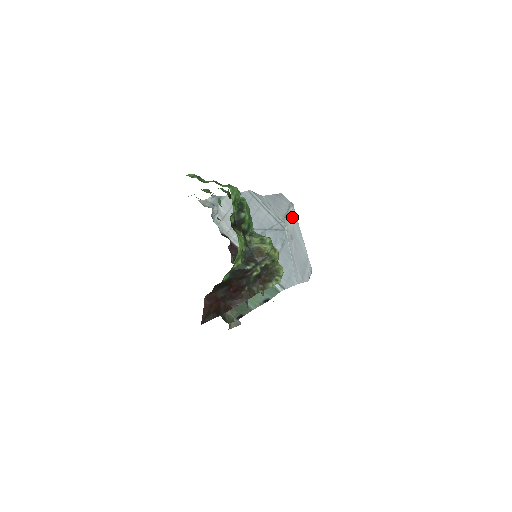
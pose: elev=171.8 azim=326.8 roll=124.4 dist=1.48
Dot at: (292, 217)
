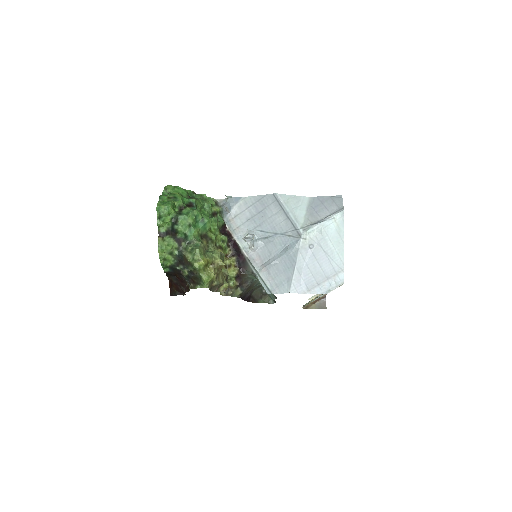
Dot at: (330, 224)
